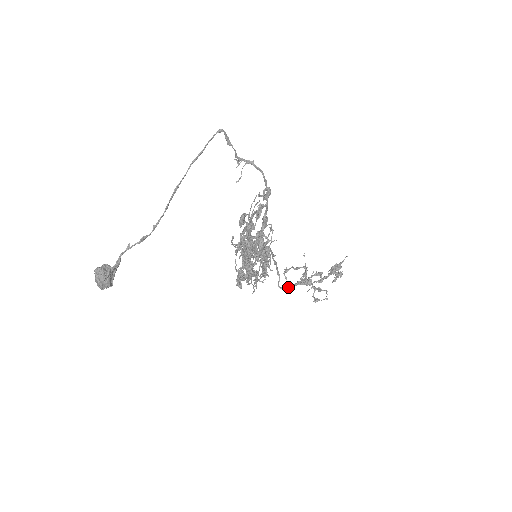
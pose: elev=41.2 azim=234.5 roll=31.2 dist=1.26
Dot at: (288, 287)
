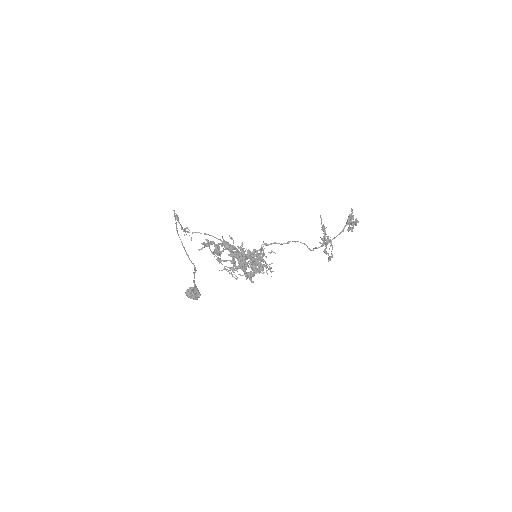
Dot at: occluded
